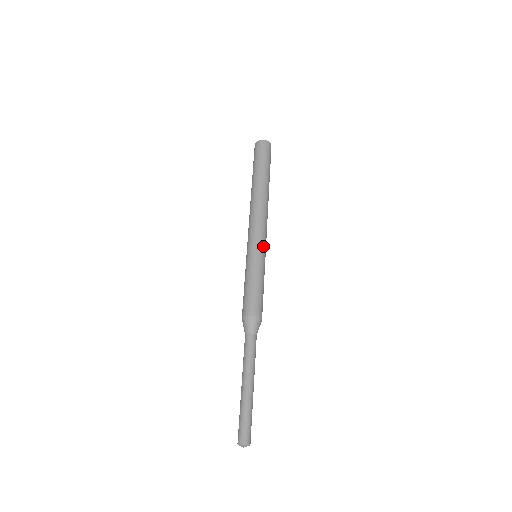
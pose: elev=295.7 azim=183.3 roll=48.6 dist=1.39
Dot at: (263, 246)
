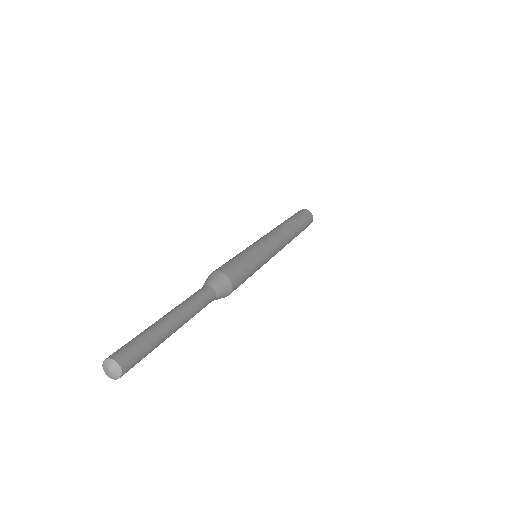
Dot at: (270, 252)
